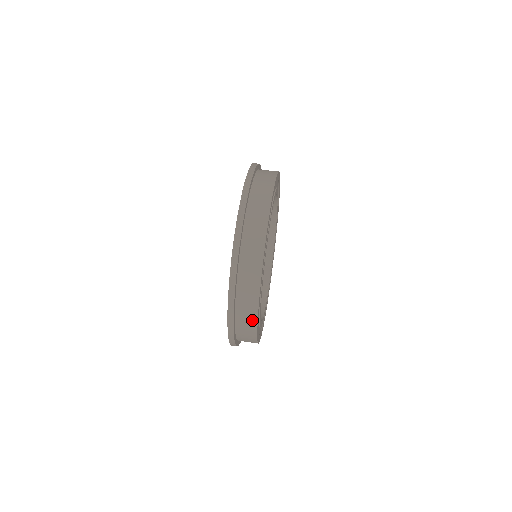
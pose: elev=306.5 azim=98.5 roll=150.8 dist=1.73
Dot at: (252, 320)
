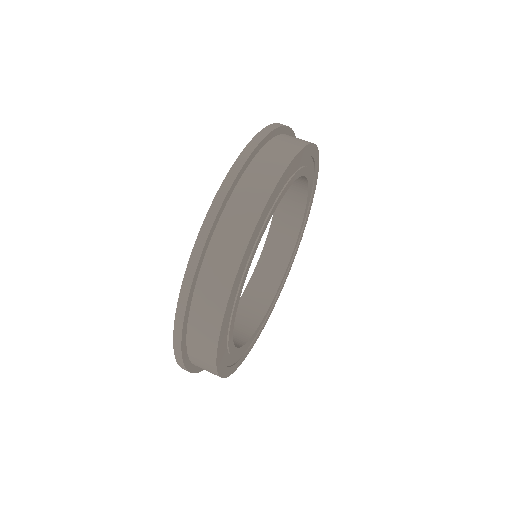
Dot at: occluded
